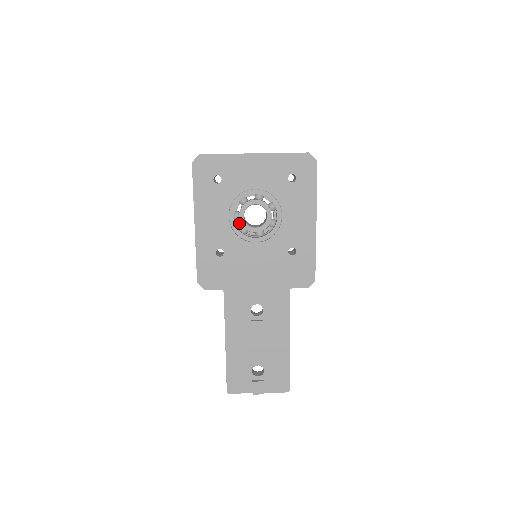
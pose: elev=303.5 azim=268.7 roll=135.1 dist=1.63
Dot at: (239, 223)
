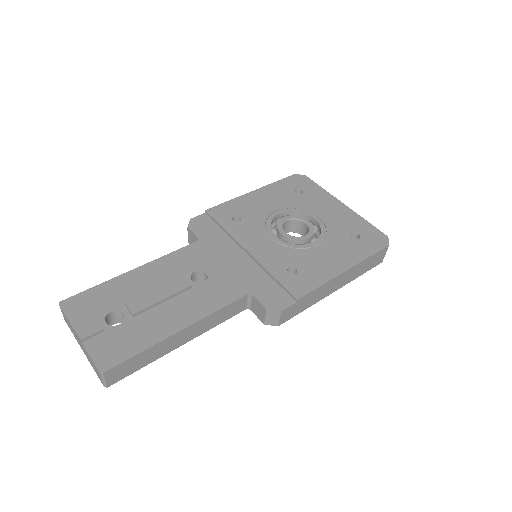
Dot at: occluded
